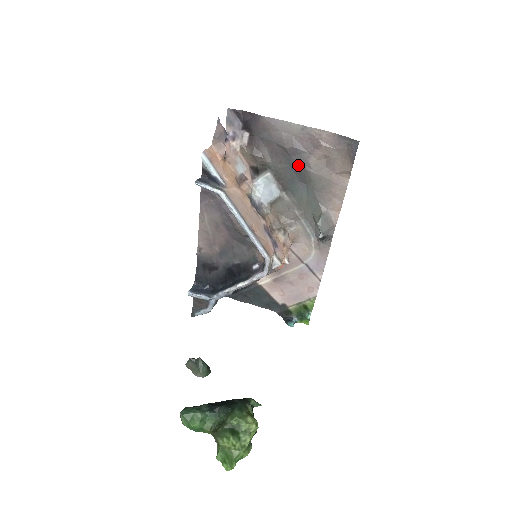
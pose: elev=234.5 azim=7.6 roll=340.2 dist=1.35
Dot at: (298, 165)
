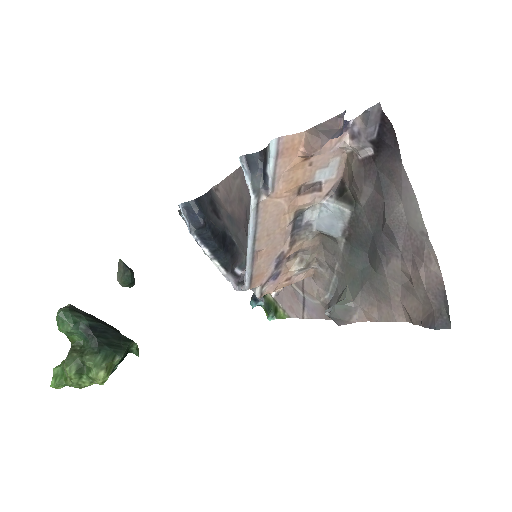
Dot at: (380, 246)
